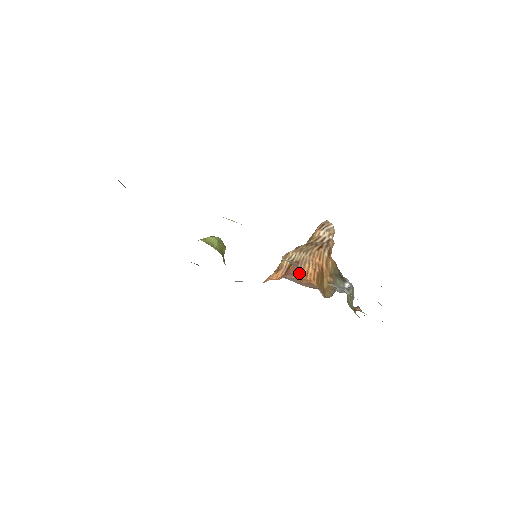
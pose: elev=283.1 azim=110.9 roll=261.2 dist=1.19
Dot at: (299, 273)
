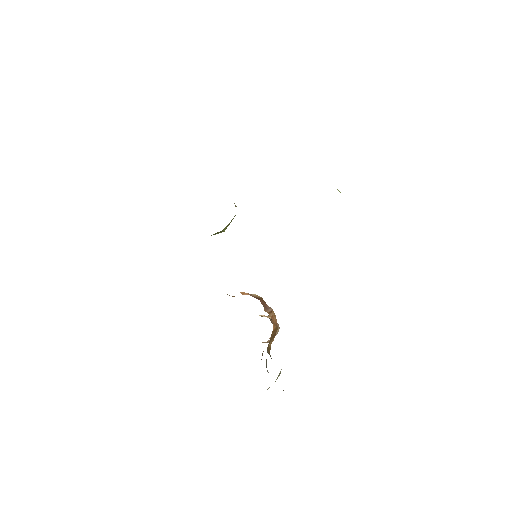
Dot at: (266, 309)
